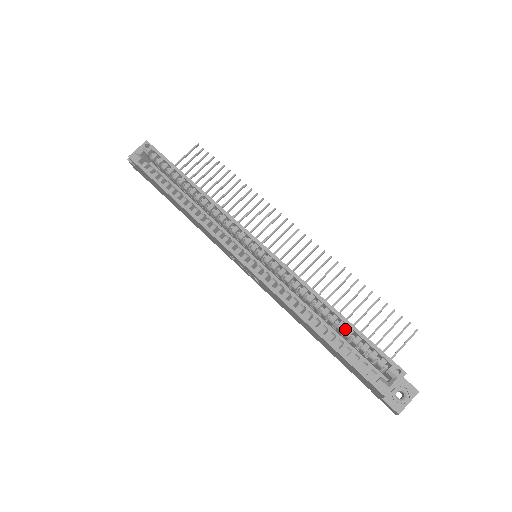
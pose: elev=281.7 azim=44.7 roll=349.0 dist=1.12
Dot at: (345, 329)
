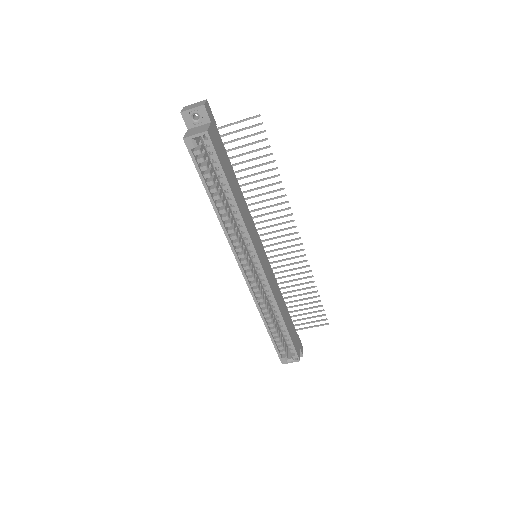
Dot at: (283, 330)
